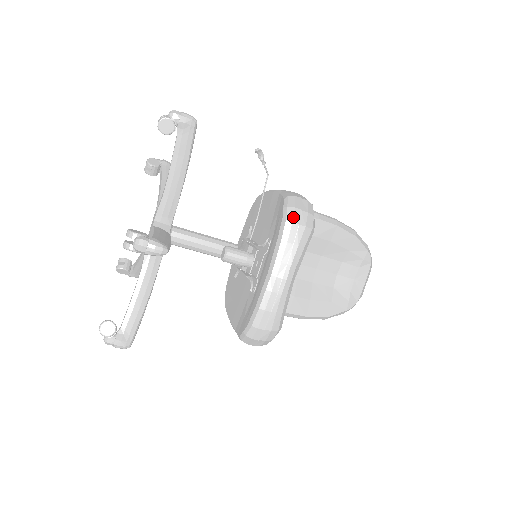
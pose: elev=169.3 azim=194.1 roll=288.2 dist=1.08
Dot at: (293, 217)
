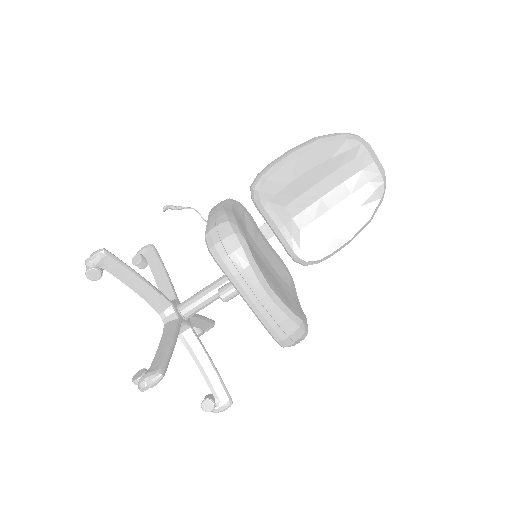
Dot at: (219, 255)
